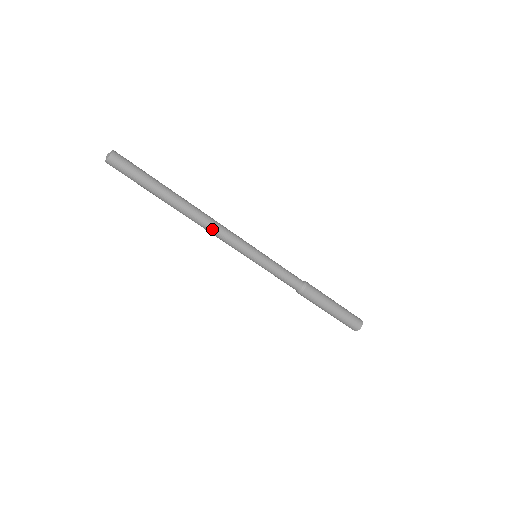
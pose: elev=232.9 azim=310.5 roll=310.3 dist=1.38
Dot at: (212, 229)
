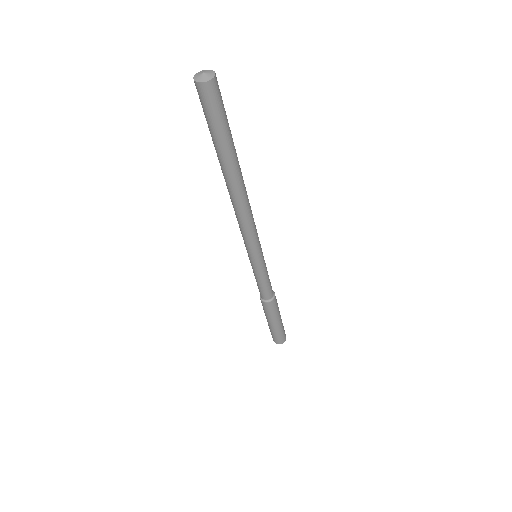
Dot at: (238, 217)
